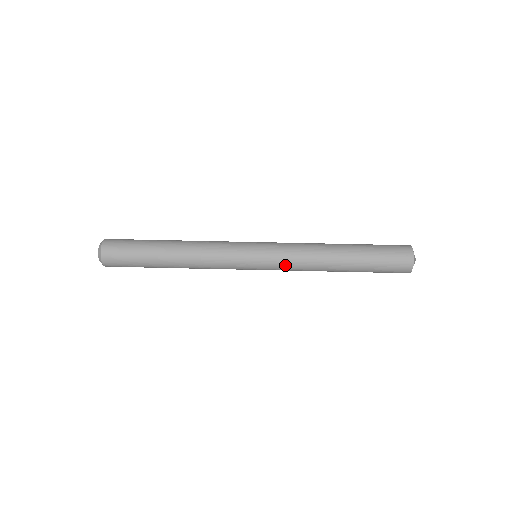
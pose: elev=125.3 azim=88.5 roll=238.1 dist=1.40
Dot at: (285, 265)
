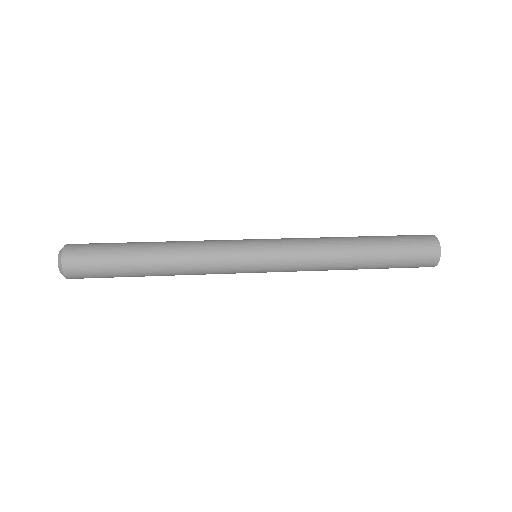
Dot at: (293, 254)
